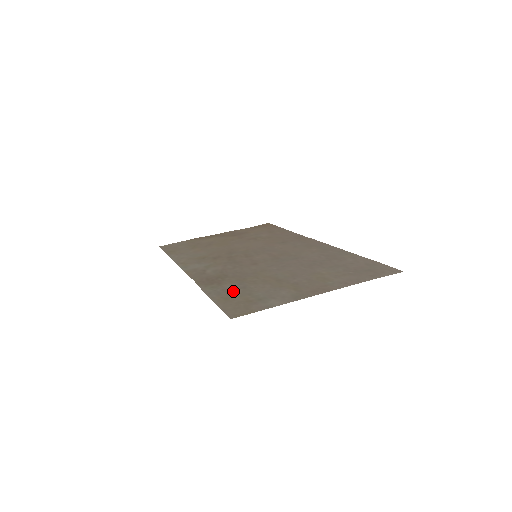
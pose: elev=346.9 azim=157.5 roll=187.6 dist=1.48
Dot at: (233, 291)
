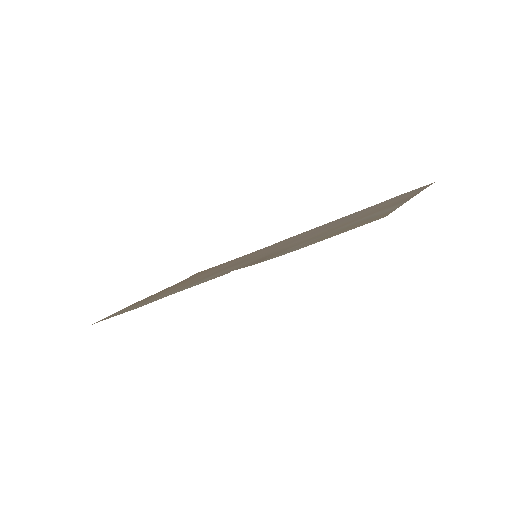
Dot at: (314, 240)
